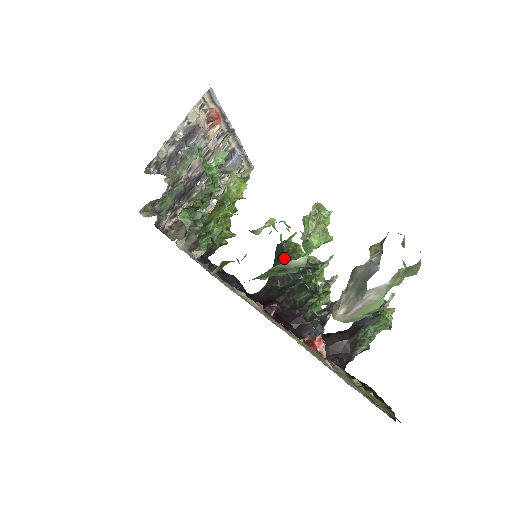
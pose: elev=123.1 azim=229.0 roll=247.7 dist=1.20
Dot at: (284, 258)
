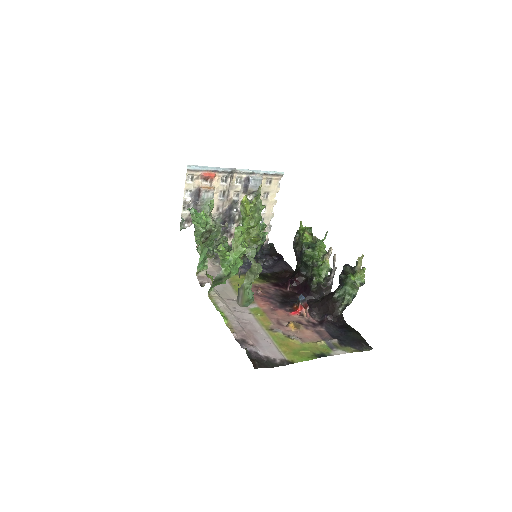
Dot at: (295, 244)
